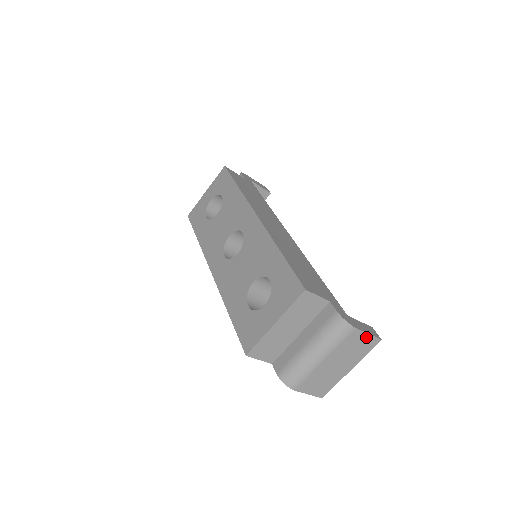
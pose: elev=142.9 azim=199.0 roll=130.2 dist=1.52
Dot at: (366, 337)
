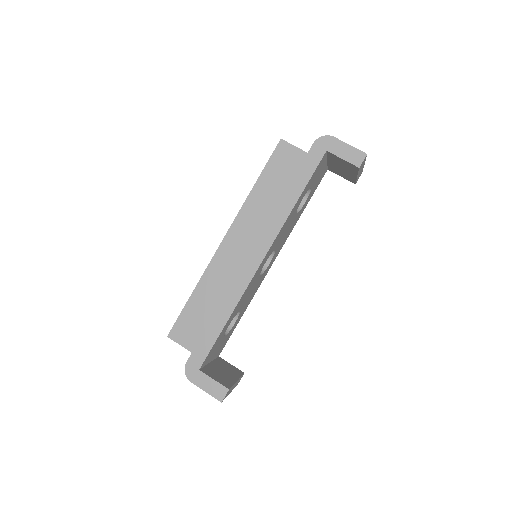
Dot at: (207, 391)
